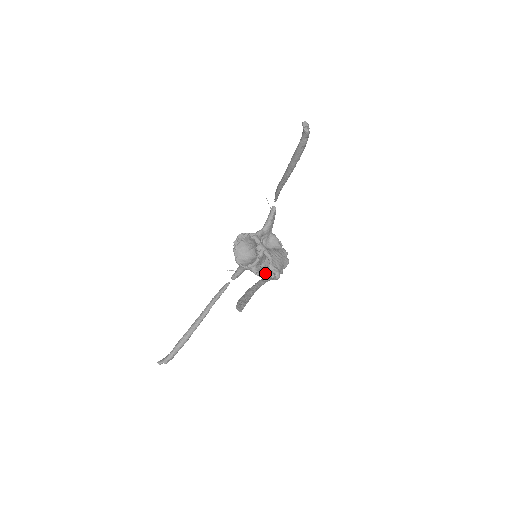
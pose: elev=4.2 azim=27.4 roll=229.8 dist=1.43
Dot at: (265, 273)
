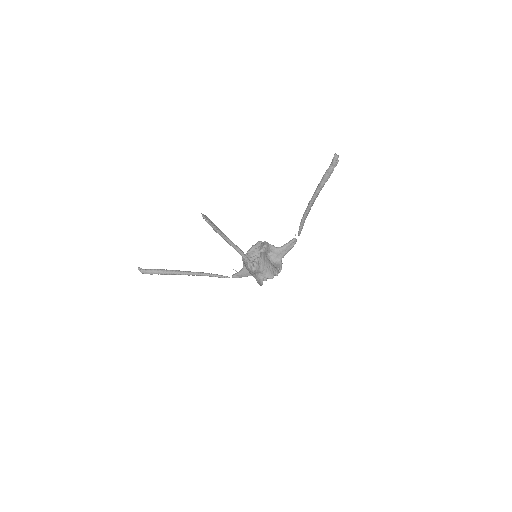
Dot at: occluded
